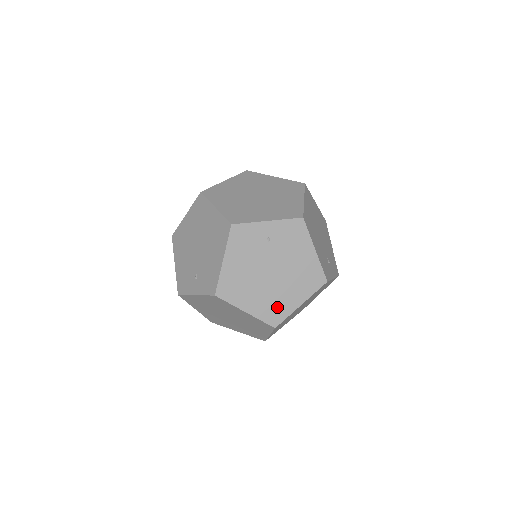
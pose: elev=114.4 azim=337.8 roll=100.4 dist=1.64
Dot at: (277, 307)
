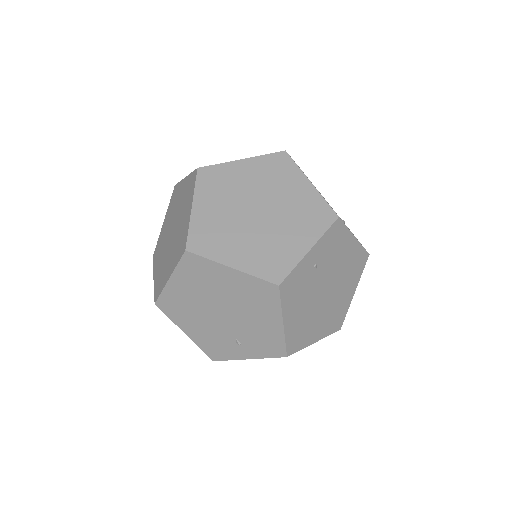
Dot at: (338, 313)
